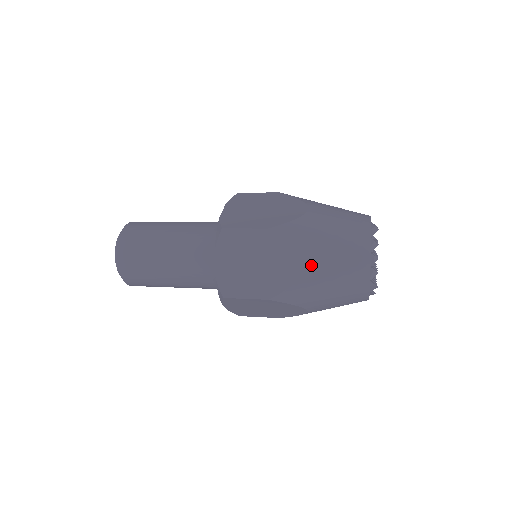
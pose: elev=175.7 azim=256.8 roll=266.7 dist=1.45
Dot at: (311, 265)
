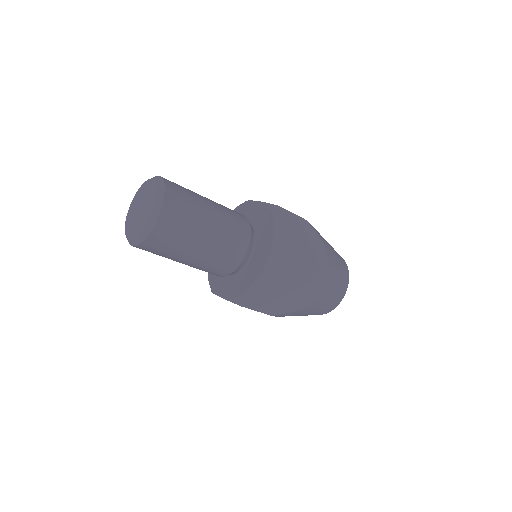
Dot at: (313, 303)
